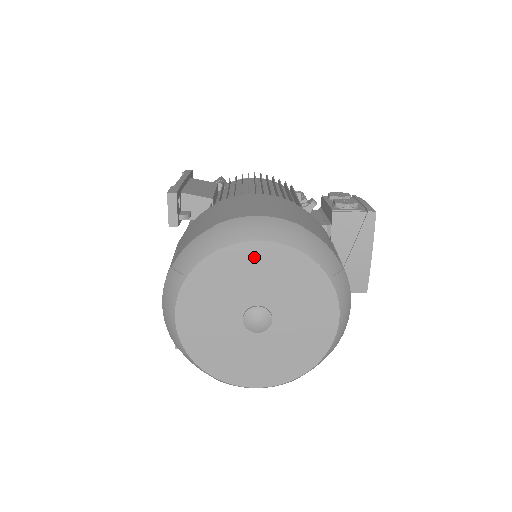
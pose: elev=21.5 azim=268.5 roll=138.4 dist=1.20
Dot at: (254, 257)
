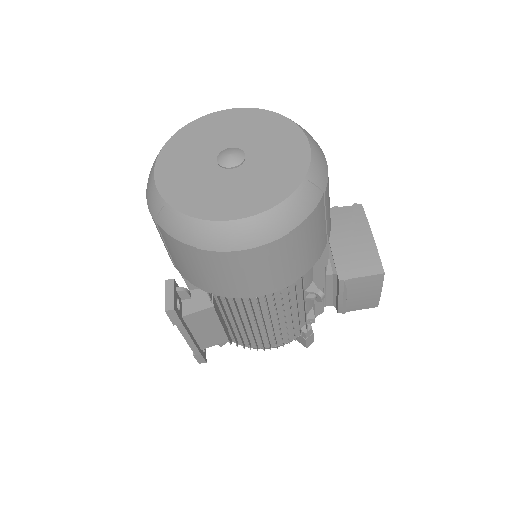
Dot at: (223, 119)
